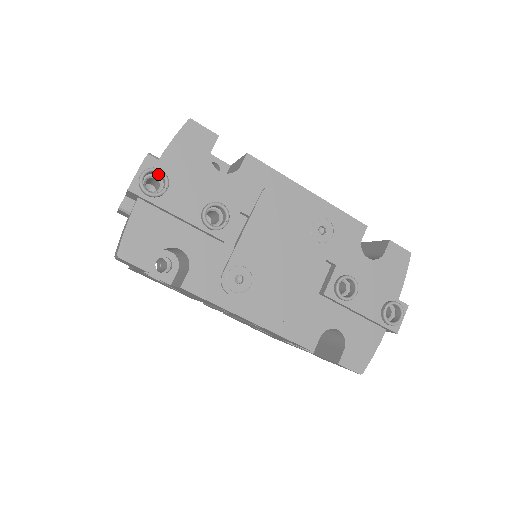
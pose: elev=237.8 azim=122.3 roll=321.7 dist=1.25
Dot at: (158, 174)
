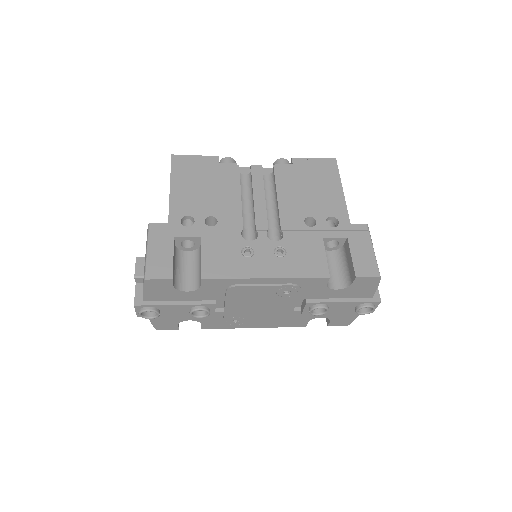
Dot at: (148, 306)
